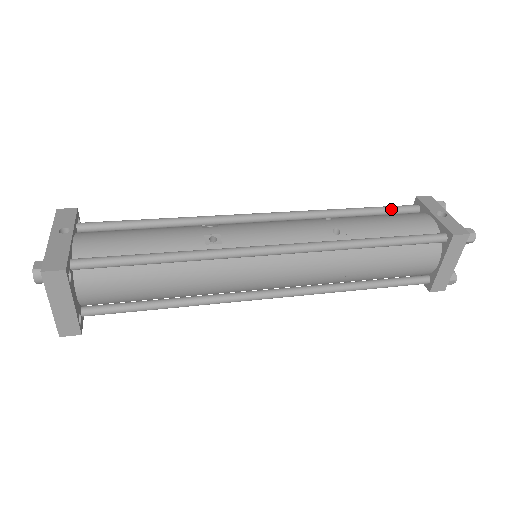
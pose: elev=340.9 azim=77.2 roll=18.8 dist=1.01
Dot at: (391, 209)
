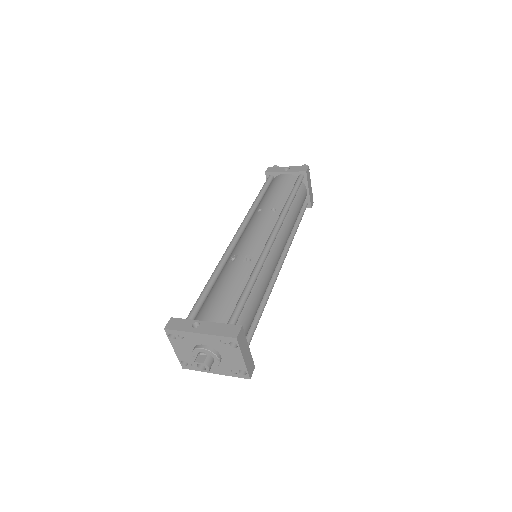
Dot at: (267, 185)
